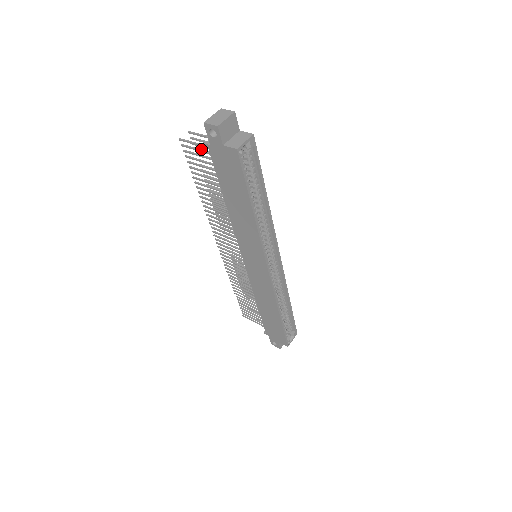
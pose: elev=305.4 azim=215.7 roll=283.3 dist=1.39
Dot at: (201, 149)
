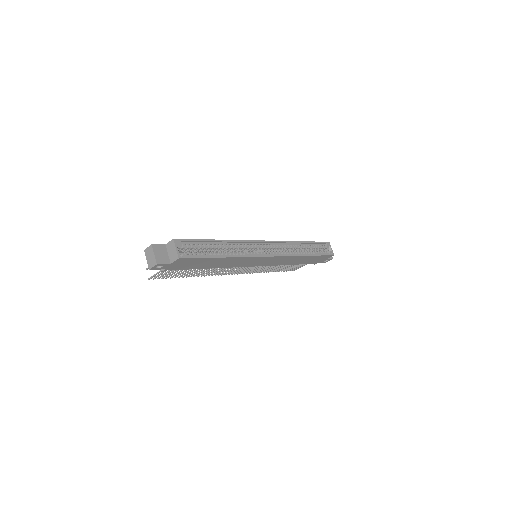
Dot at: occluded
